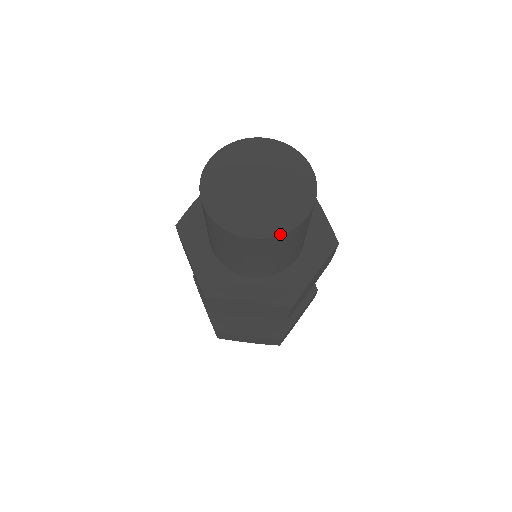
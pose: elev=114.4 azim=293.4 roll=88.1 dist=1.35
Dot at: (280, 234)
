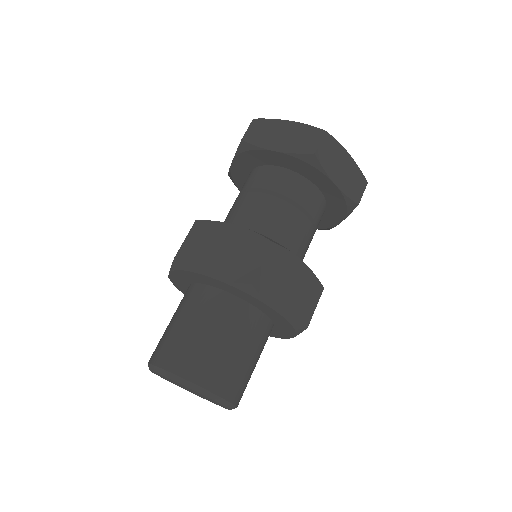
Dot at: occluded
